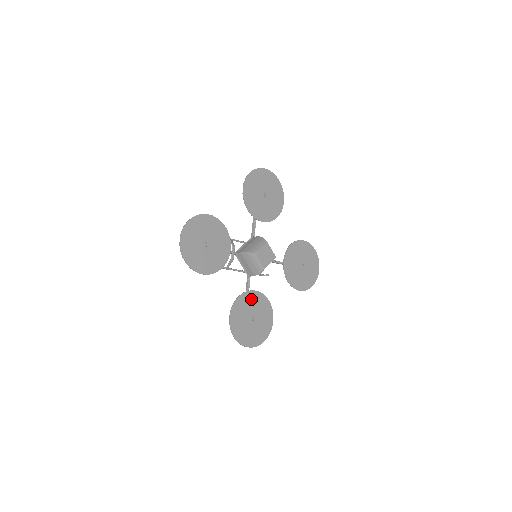
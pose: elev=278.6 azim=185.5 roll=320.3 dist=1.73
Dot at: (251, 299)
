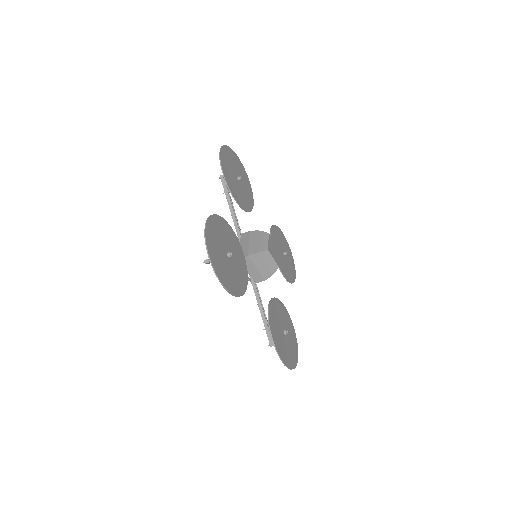
Dot at: (275, 309)
